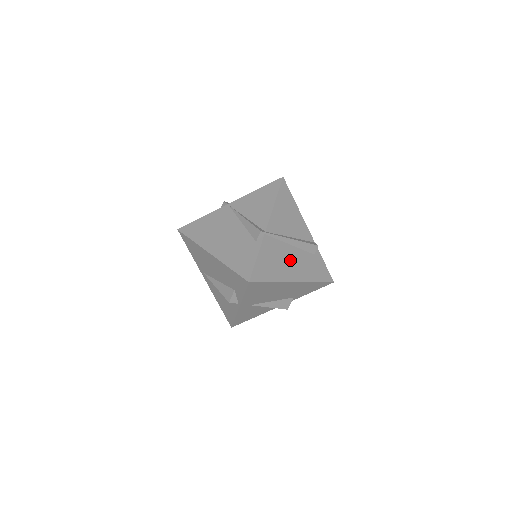
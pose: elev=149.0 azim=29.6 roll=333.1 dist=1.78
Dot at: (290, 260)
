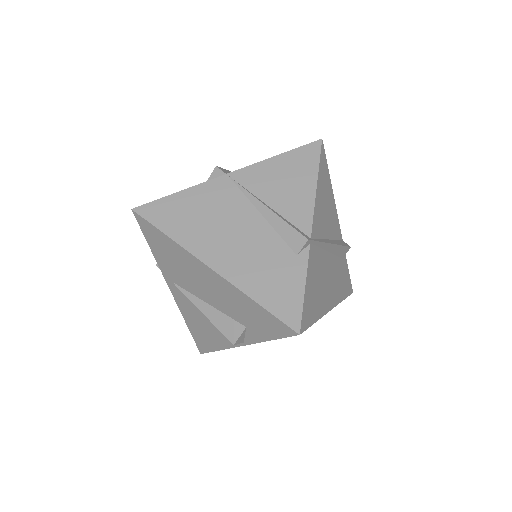
Dot at: (328, 277)
